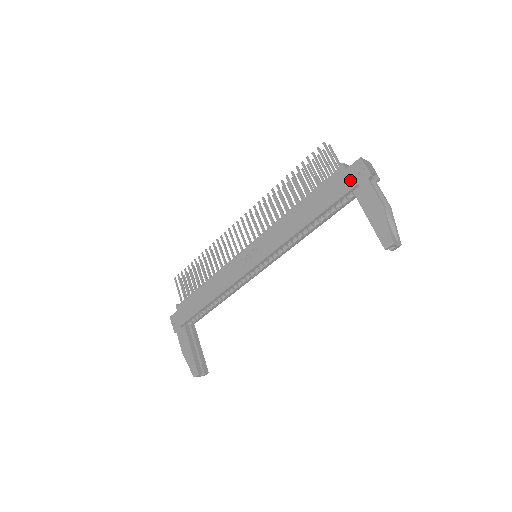
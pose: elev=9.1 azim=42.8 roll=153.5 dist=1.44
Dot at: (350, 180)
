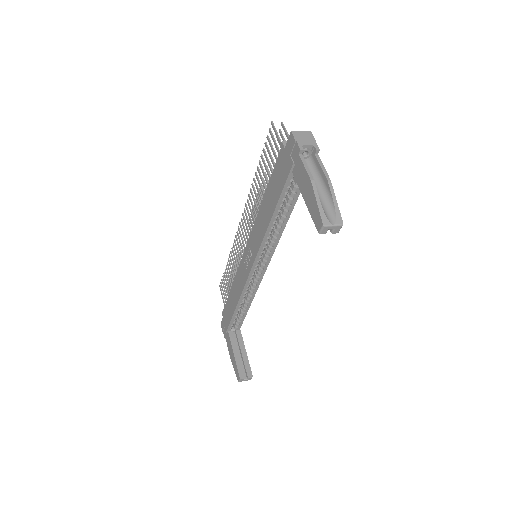
Dot at: (288, 160)
